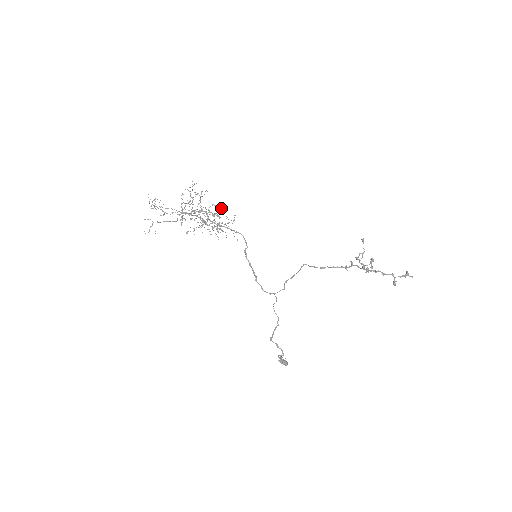
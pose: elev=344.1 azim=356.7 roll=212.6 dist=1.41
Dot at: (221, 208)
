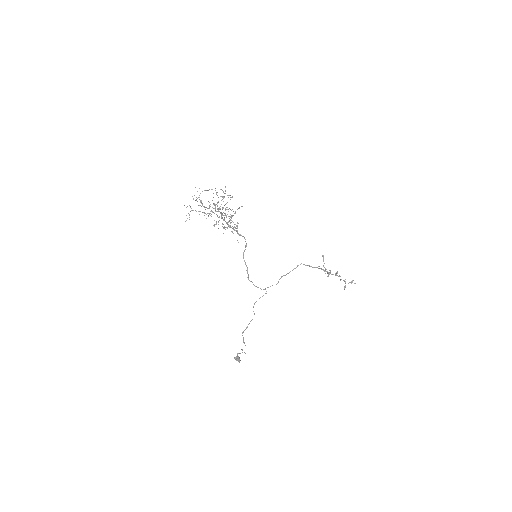
Dot at: occluded
